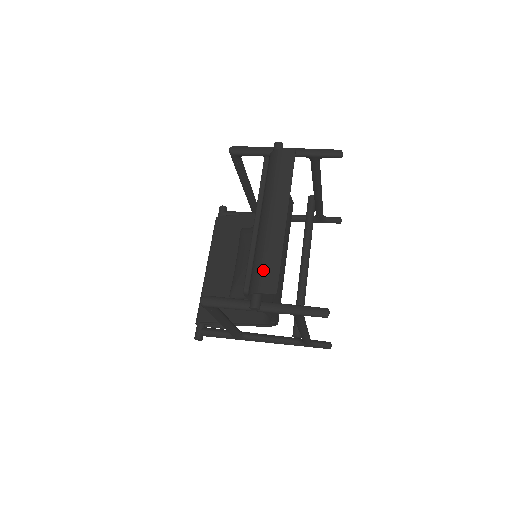
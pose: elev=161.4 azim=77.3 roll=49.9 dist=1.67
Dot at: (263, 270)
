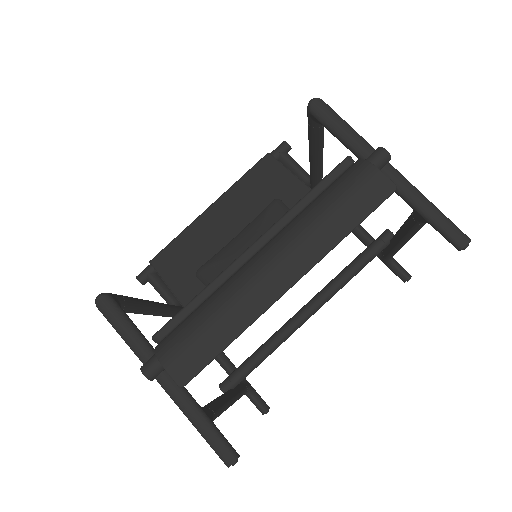
Dot at: (193, 338)
